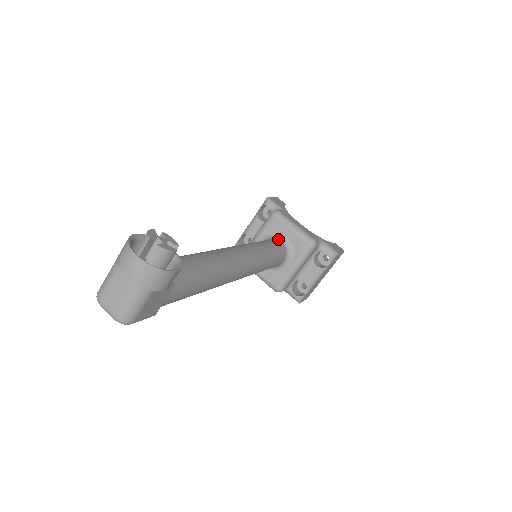
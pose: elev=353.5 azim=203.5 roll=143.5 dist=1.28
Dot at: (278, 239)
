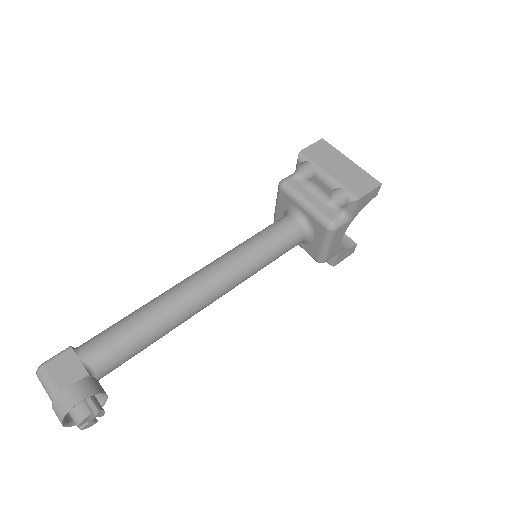
Dot at: (307, 234)
